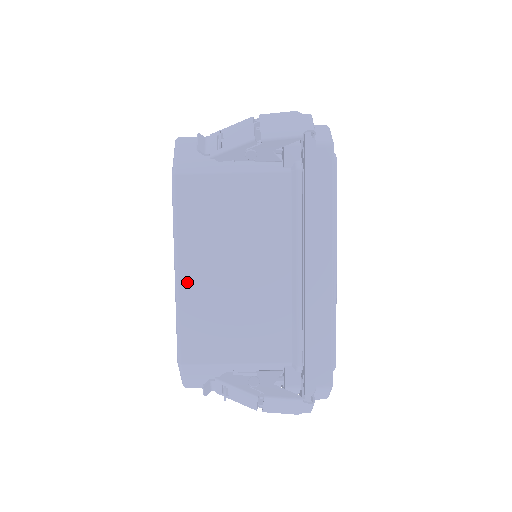
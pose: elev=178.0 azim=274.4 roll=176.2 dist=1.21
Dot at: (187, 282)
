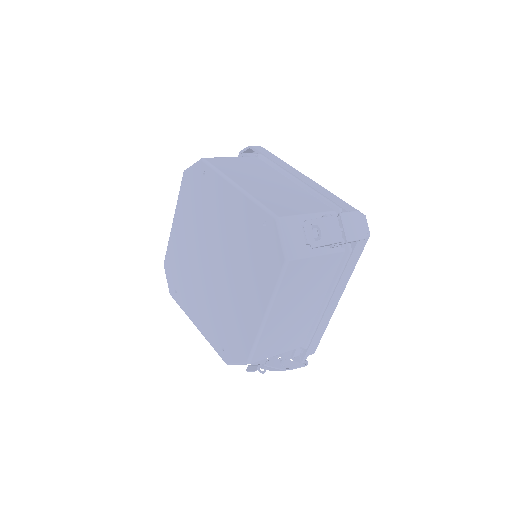
Dot at: (270, 321)
